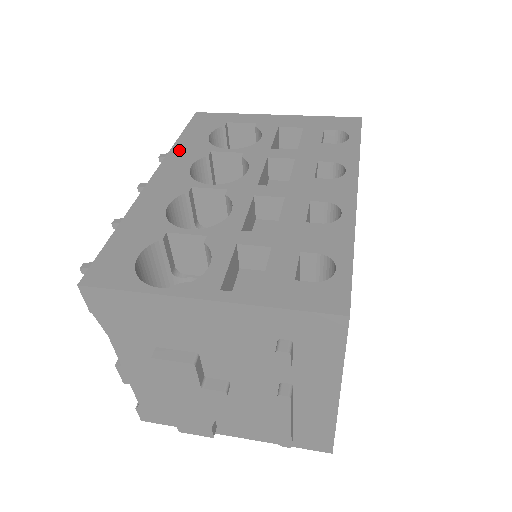
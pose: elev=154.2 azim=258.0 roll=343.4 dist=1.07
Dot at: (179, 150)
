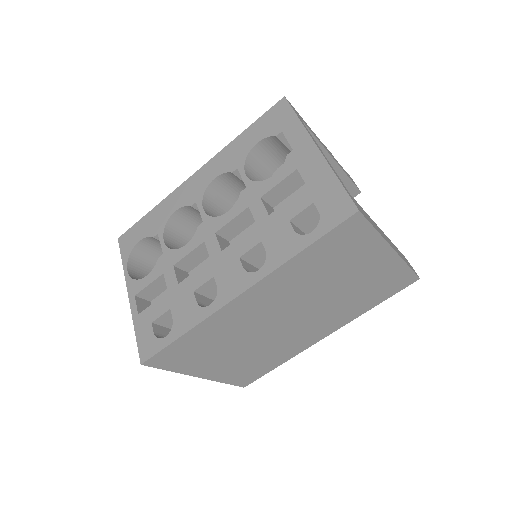
Dot at: (228, 151)
